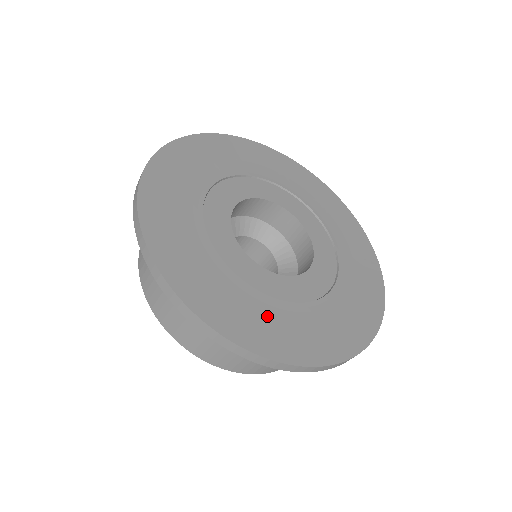
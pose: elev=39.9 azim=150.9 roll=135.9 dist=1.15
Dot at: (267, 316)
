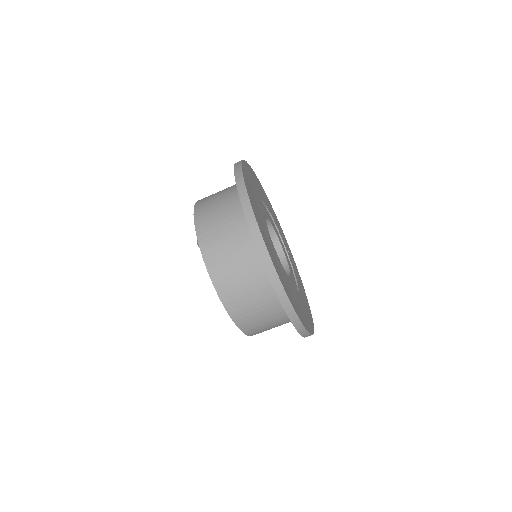
Dot at: (266, 234)
